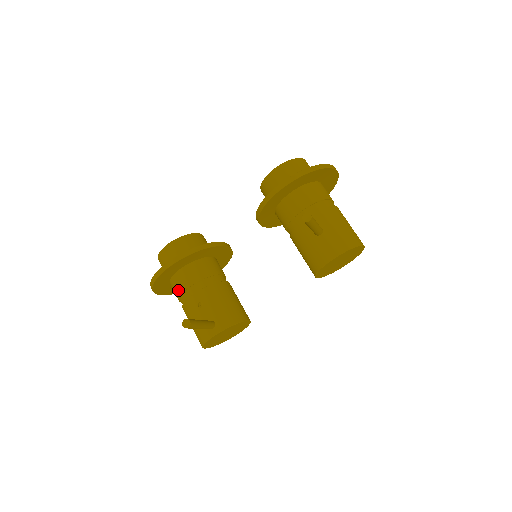
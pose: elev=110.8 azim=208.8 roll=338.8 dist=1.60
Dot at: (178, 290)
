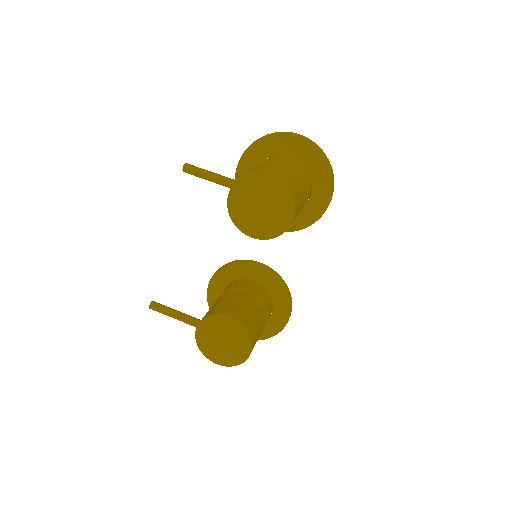
Dot at: occluded
